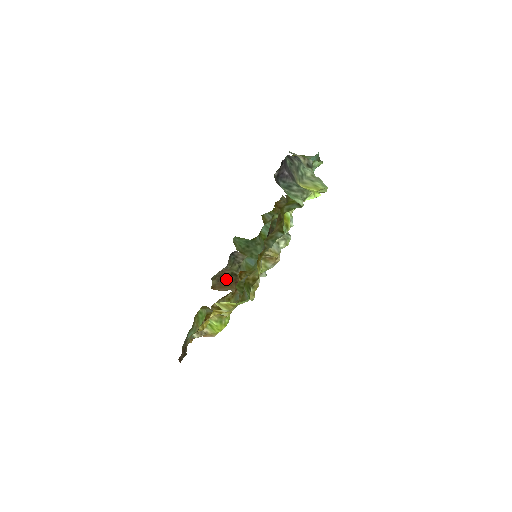
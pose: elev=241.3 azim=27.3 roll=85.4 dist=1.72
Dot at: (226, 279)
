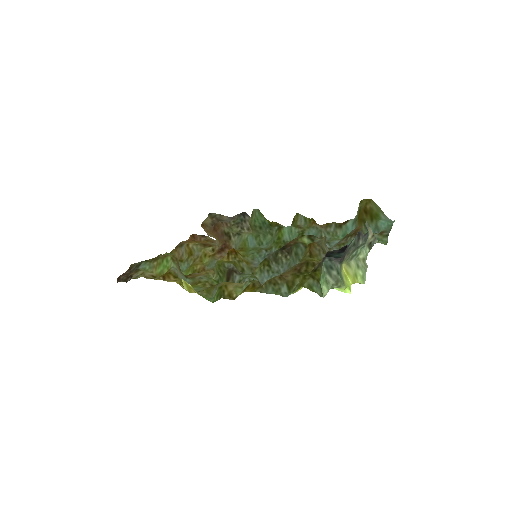
Dot at: (219, 232)
